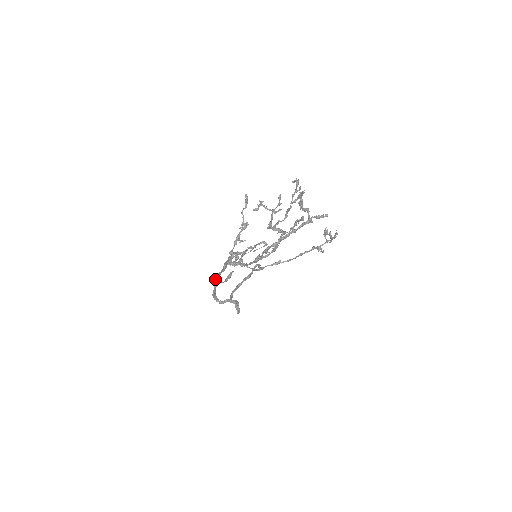
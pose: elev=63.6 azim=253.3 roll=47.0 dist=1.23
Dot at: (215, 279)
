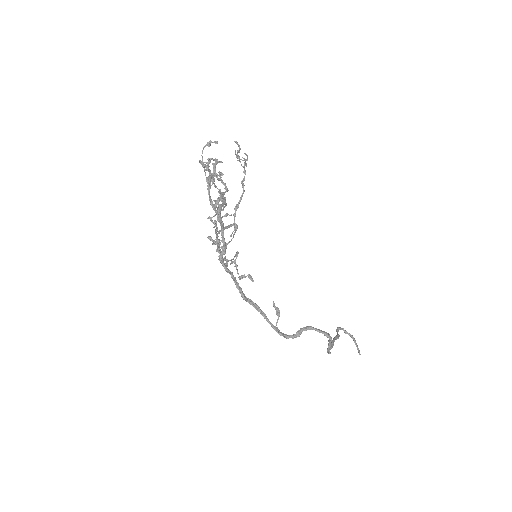
Dot at: (245, 300)
